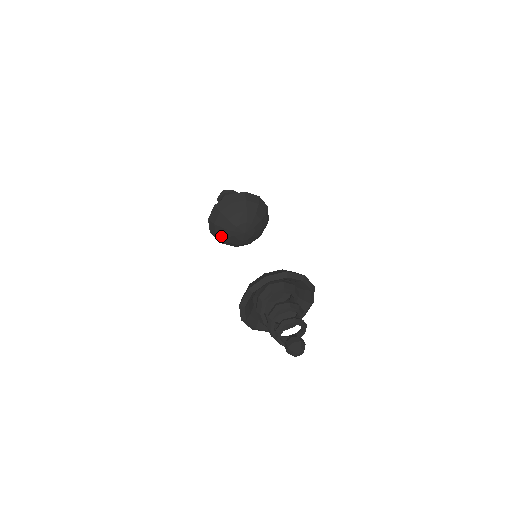
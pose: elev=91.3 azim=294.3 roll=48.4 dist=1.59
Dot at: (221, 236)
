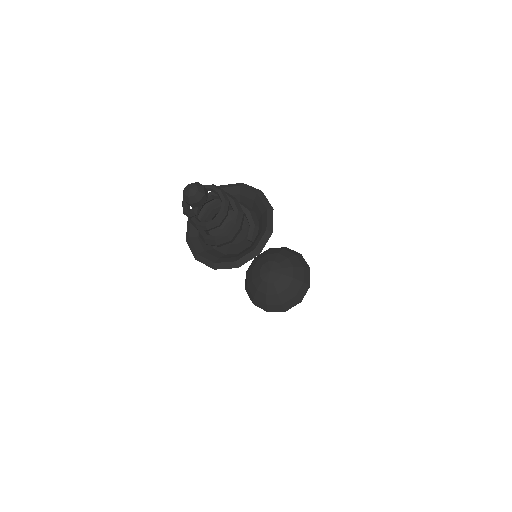
Dot at: (266, 299)
